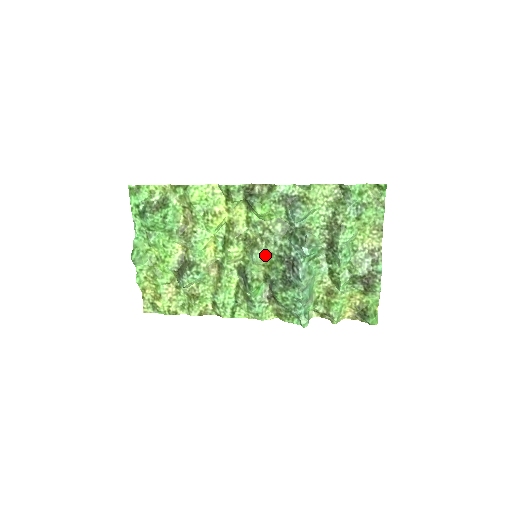
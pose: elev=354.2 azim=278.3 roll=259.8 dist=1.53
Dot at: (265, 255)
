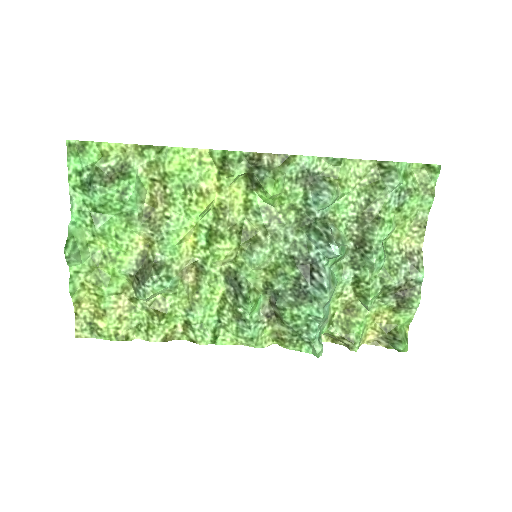
Dot at: (270, 255)
